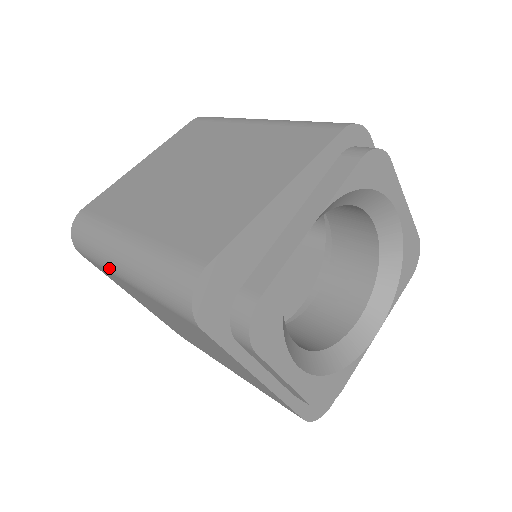
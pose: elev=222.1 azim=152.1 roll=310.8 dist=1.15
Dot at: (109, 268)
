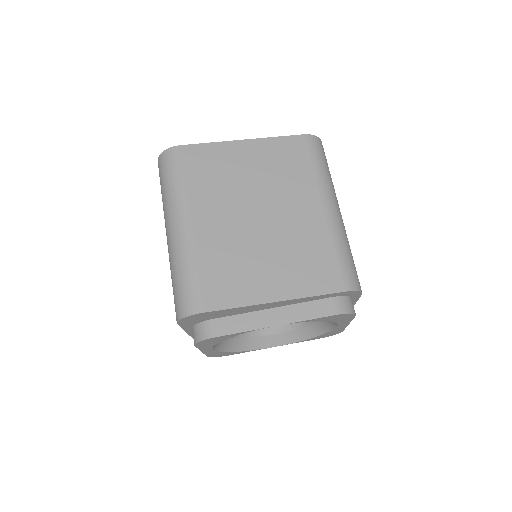
Dot at: (164, 215)
